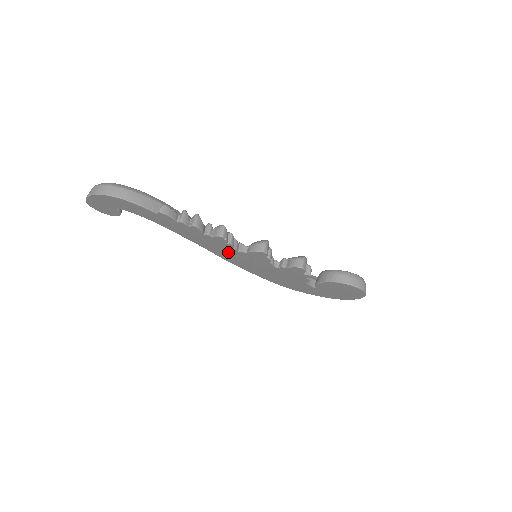
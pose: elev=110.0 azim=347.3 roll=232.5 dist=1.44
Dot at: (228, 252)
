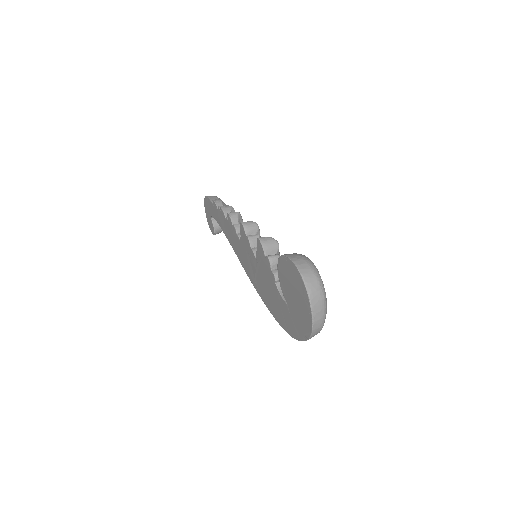
Dot at: (240, 248)
